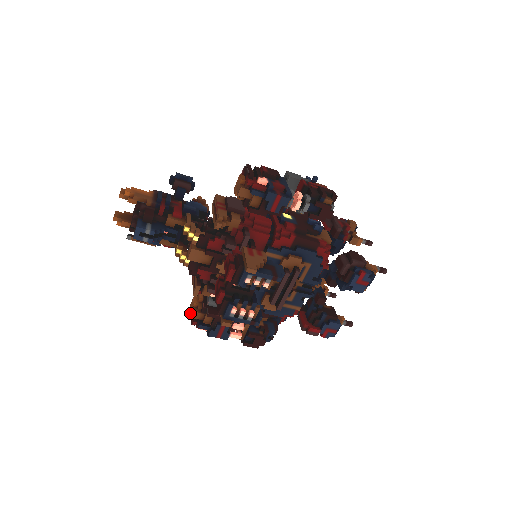
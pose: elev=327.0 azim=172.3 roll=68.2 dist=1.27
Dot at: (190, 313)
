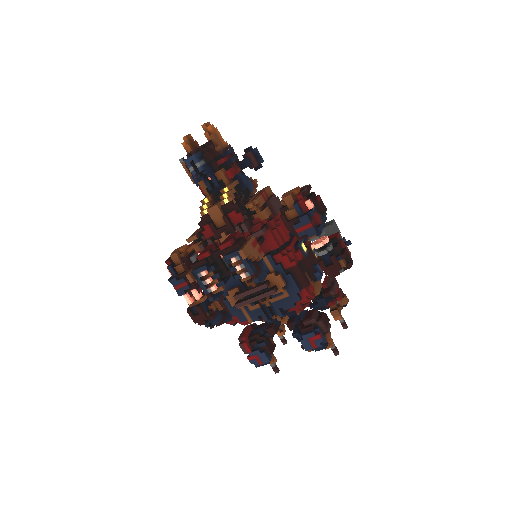
Dot at: (172, 253)
